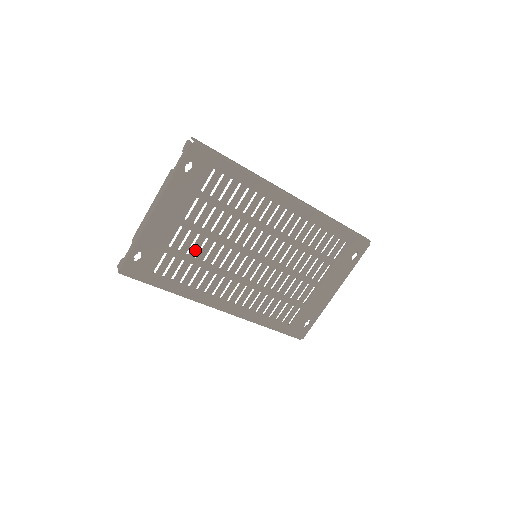
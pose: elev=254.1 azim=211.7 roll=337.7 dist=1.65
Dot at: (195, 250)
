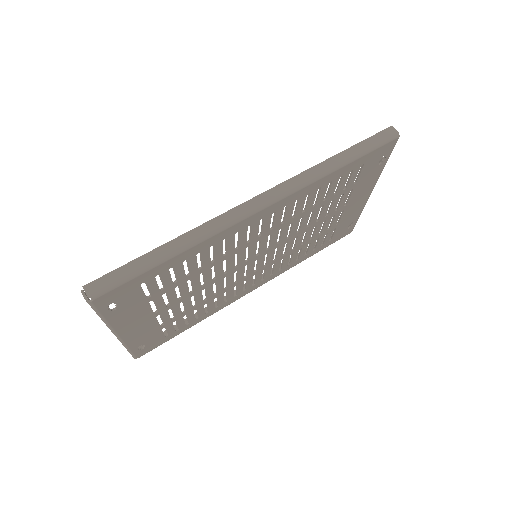
Dot at: (188, 306)
